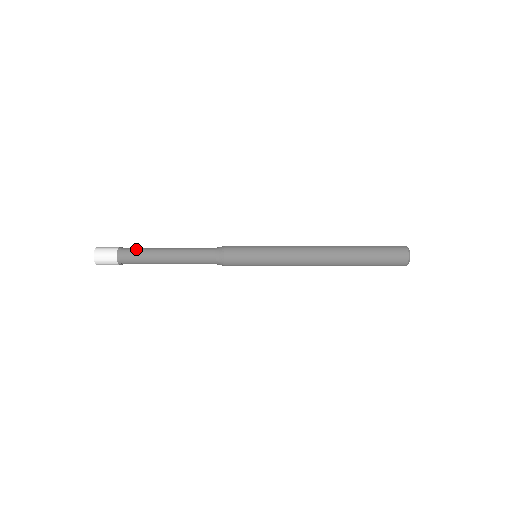
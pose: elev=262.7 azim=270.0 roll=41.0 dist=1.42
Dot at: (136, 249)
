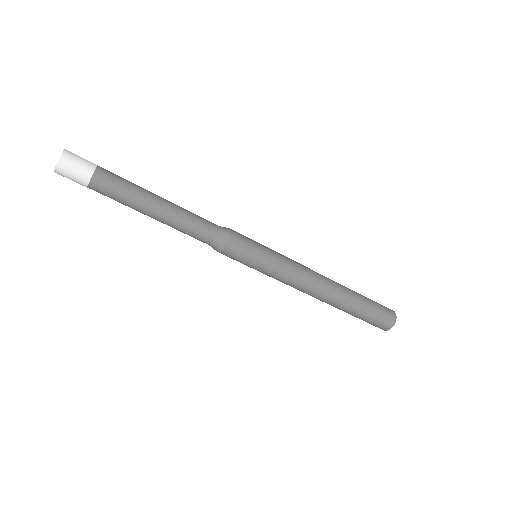
Dot at: (121, 181)
